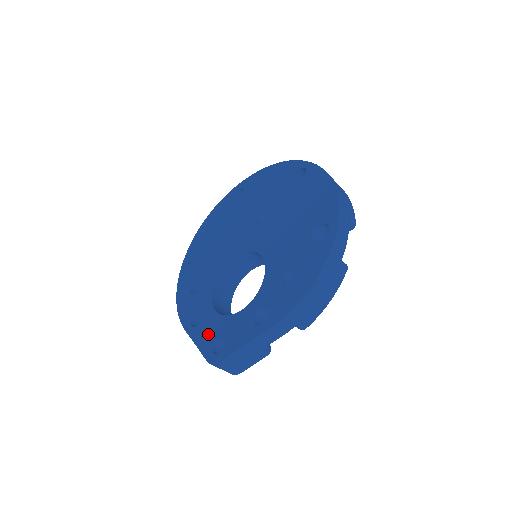
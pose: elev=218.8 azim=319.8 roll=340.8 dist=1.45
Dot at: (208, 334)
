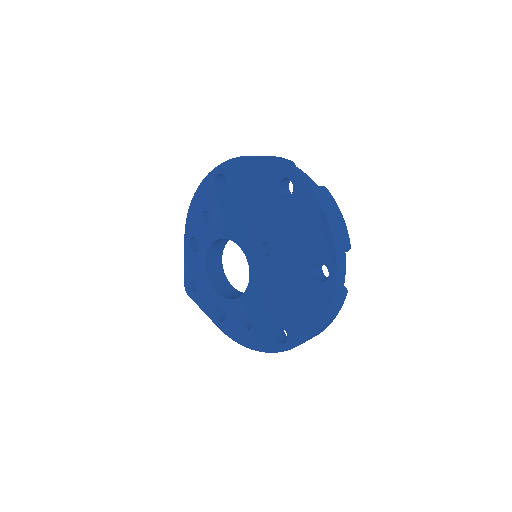
Dot at: (193, 269)
